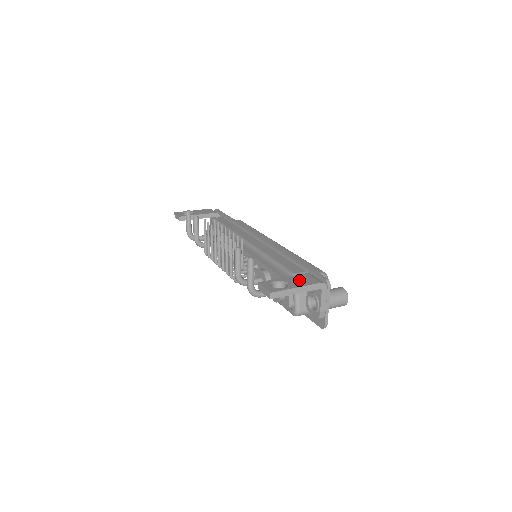
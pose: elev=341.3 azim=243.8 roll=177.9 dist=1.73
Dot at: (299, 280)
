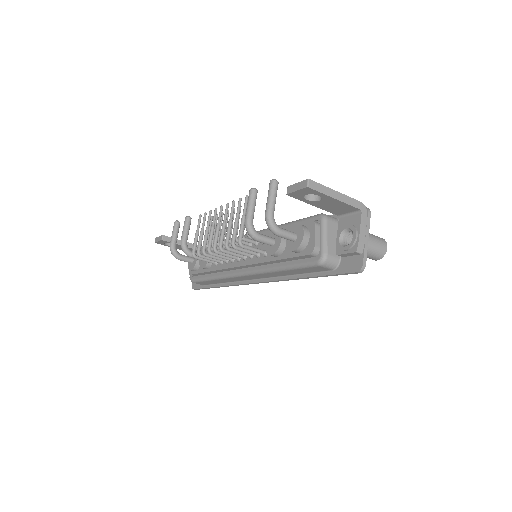
Dot at: occluded
